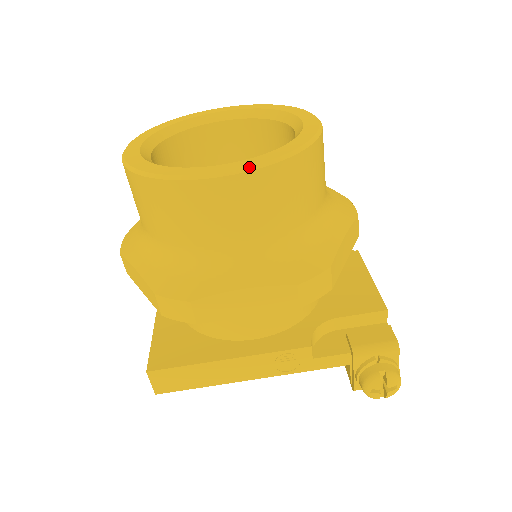
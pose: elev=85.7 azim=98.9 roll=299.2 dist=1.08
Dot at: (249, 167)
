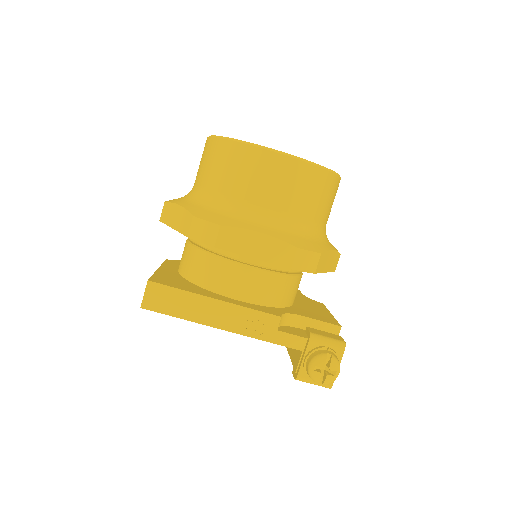
Dot at: (299, 158)
